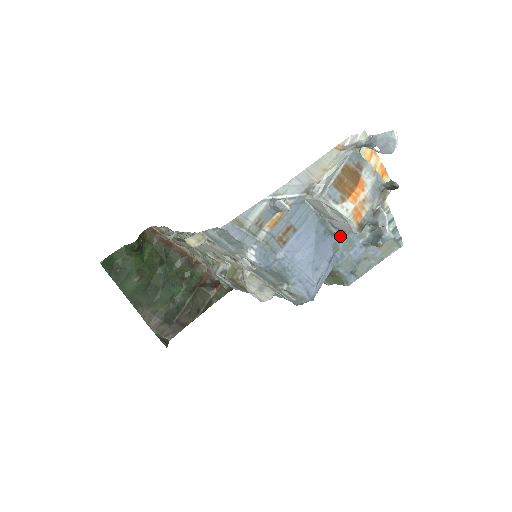
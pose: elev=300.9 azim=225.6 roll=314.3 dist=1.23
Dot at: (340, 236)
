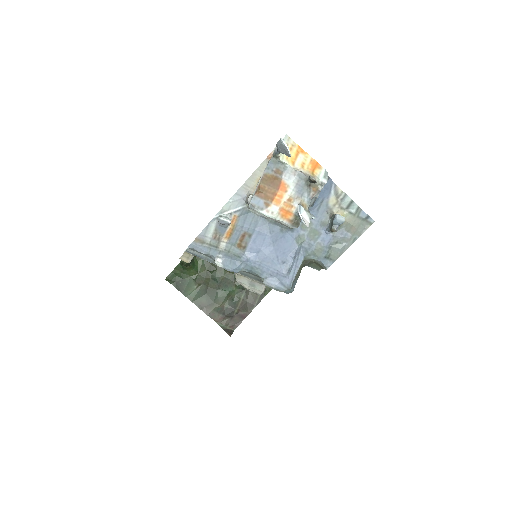
Dot at: (302, 229)
